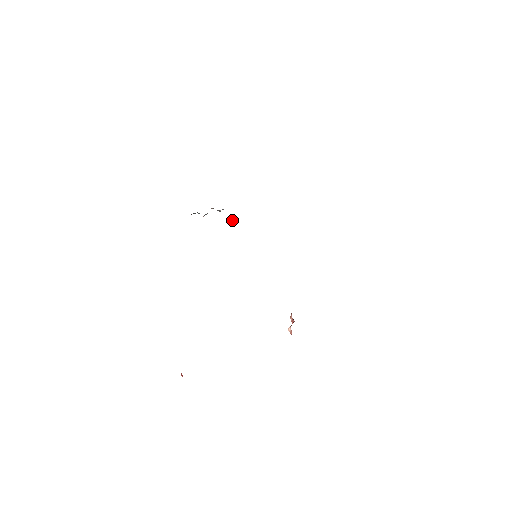
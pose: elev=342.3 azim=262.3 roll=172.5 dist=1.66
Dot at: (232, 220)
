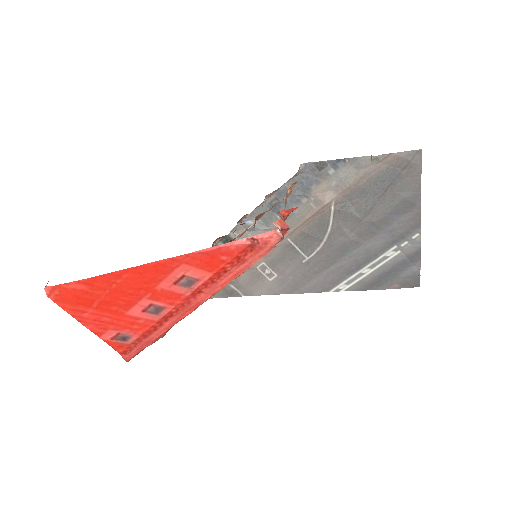
Dot at: (234, 236)
